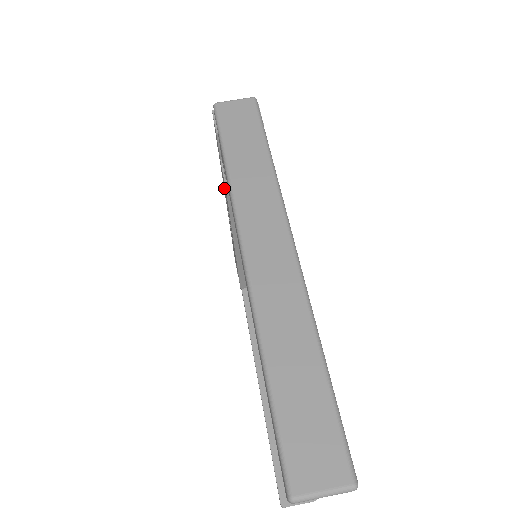
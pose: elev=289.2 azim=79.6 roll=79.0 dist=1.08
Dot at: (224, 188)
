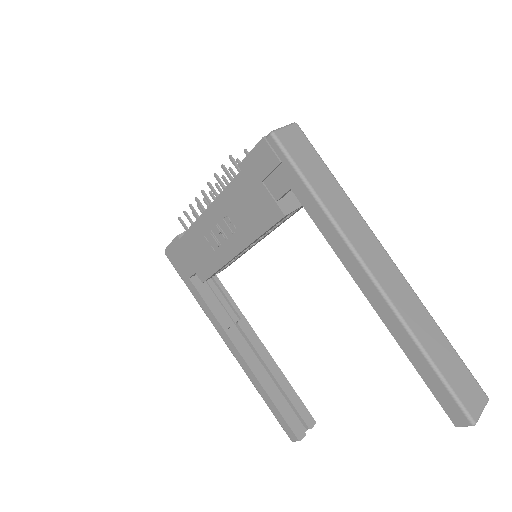
Dot at: (237, 202)
